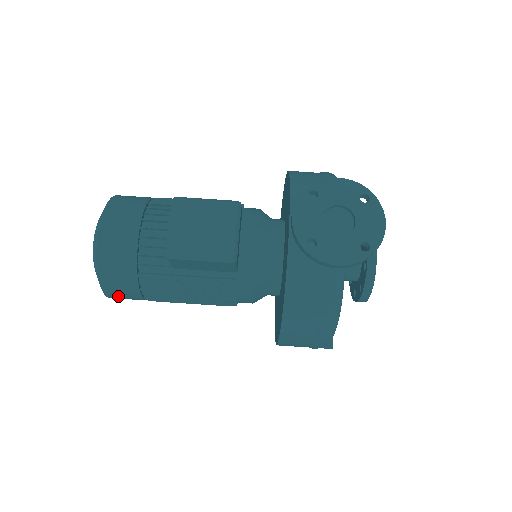
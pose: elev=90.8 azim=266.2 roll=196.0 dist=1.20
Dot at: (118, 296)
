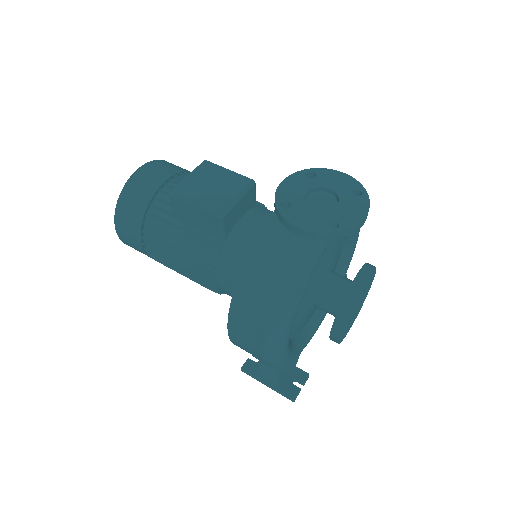
Dot at: (124, 234)
